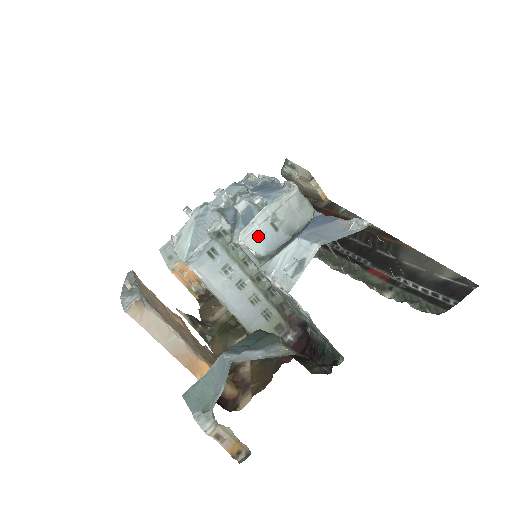
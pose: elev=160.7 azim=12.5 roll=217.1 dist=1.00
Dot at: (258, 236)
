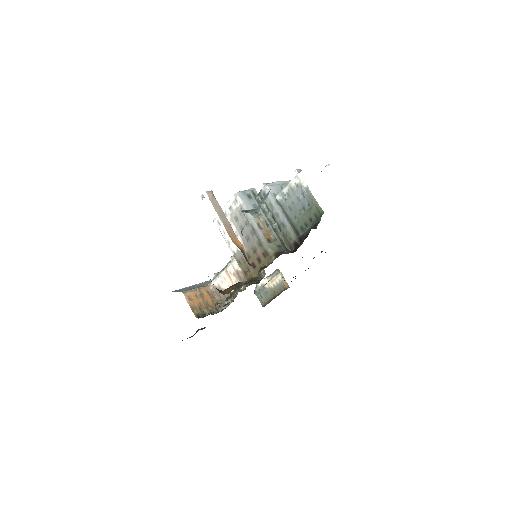
Dot at: (275, 188)
